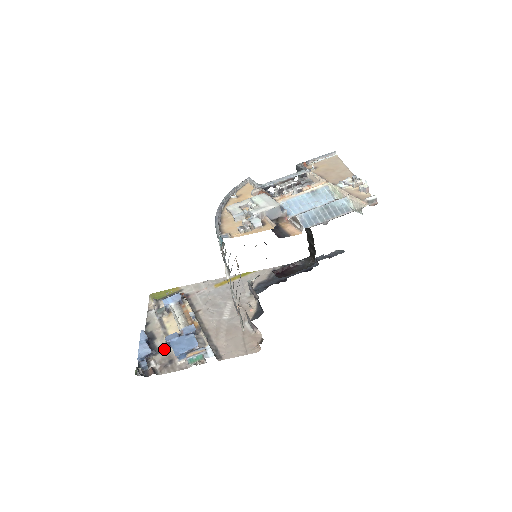
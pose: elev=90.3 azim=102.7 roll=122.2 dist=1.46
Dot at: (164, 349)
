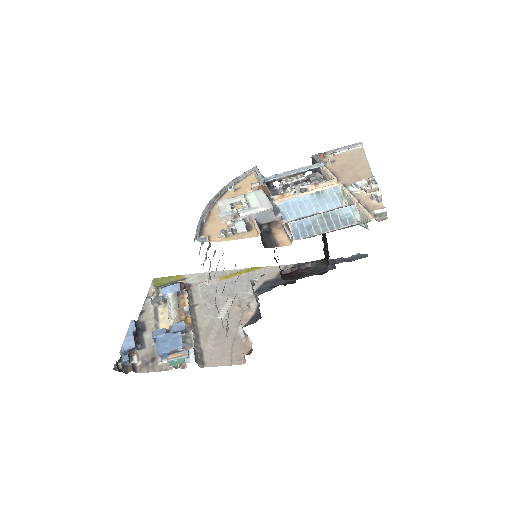
Dot at: (150, 344)
